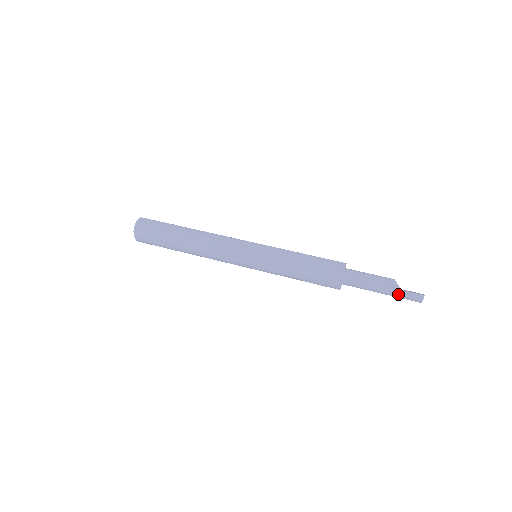
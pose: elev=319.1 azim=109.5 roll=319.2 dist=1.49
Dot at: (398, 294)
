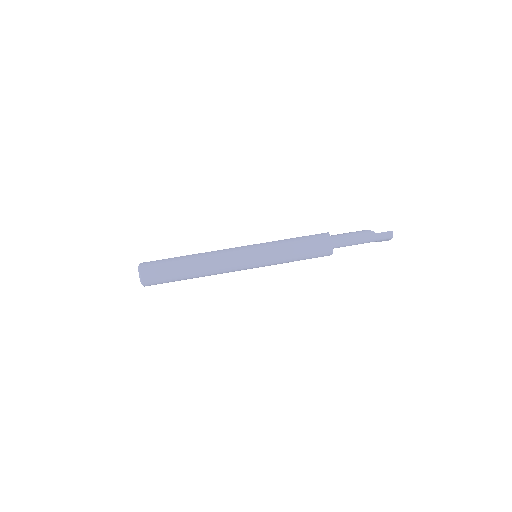
Dot at: (375, 237)
